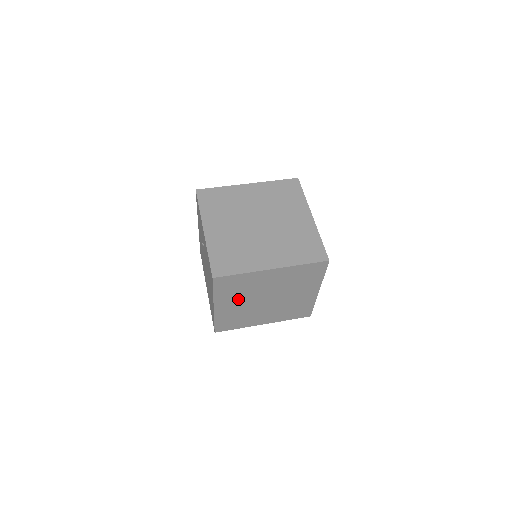
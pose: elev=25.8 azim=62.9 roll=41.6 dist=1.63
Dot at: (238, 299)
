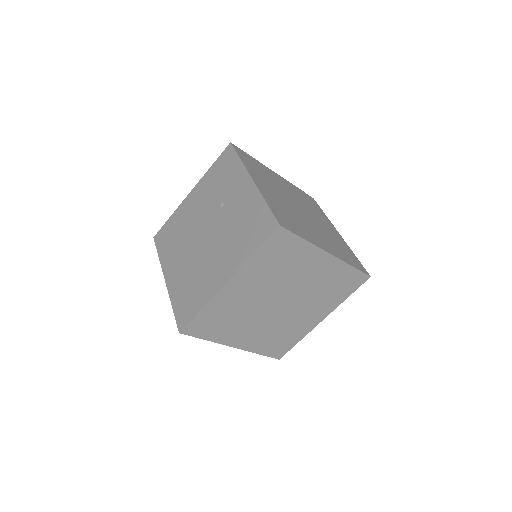
Dot at: (260, 283)
